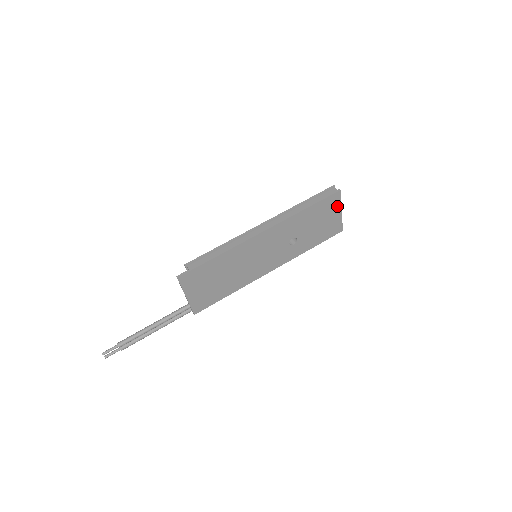
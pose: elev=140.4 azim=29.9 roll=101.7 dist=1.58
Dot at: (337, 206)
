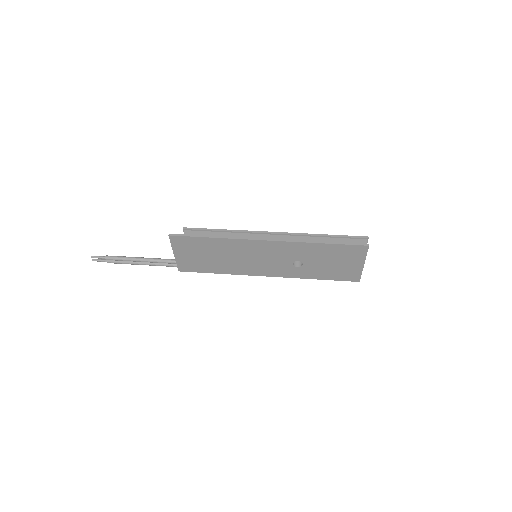
Dot at: (360, 258)
